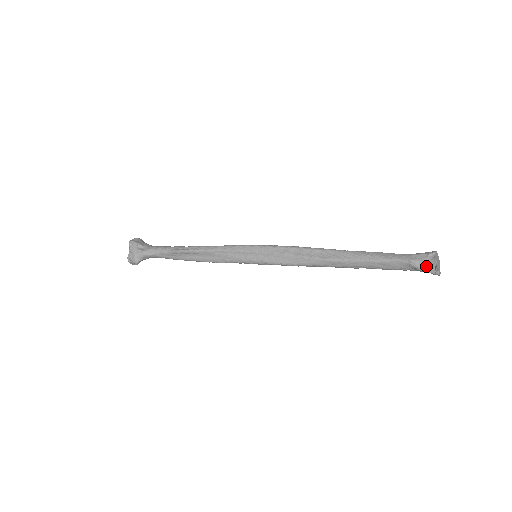
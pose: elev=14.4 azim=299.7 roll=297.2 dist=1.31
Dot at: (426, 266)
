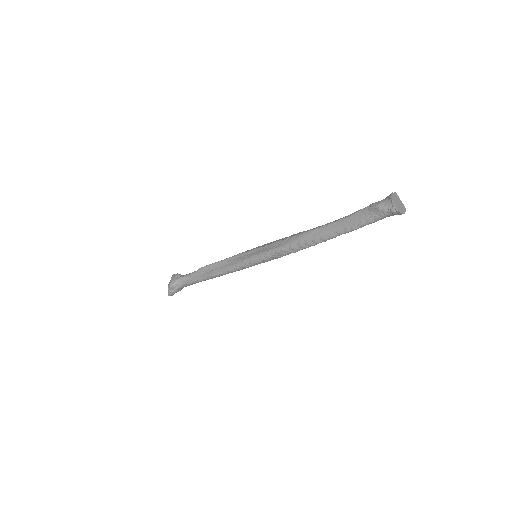
Dot at: (384, 203)
